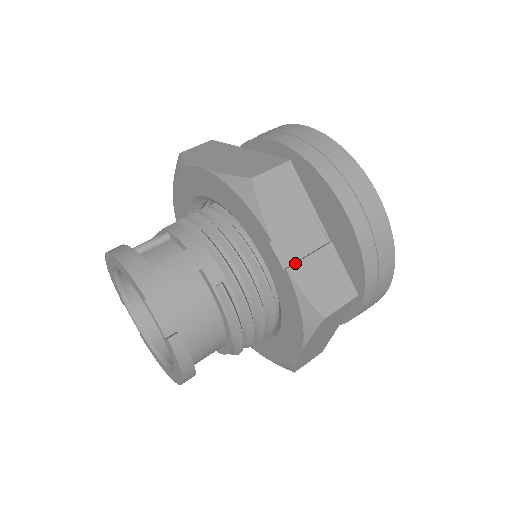
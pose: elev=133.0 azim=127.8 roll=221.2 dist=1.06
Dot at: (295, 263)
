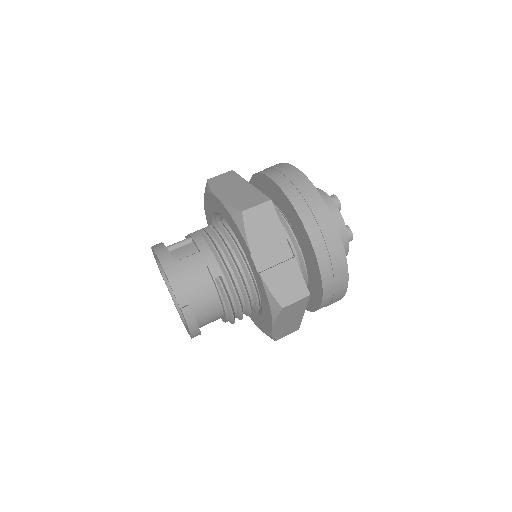
Dot at: (266, 270)
